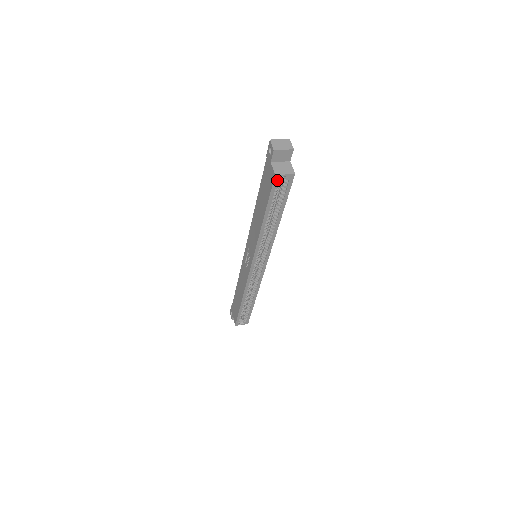
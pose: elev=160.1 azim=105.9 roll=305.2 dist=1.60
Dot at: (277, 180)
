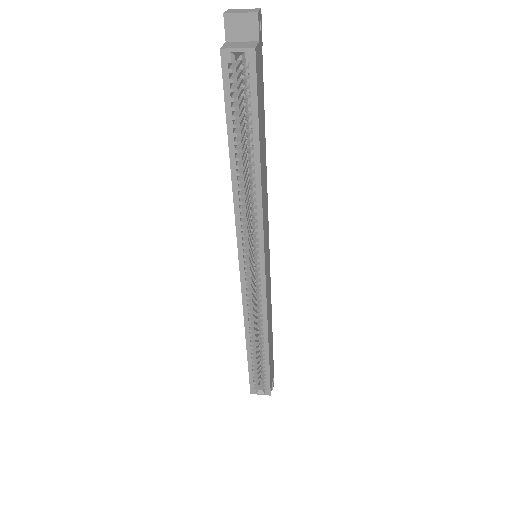
Dot at: (227, 62)
